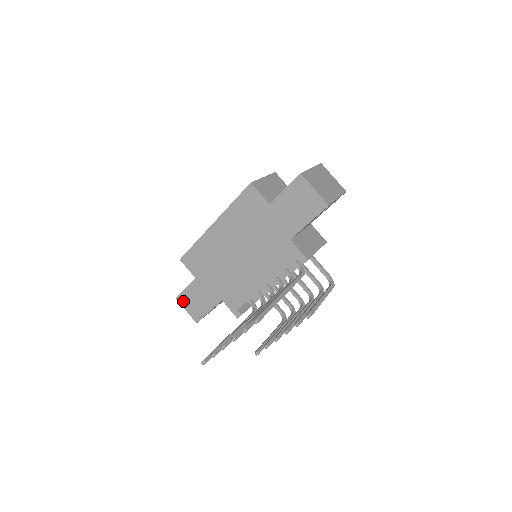
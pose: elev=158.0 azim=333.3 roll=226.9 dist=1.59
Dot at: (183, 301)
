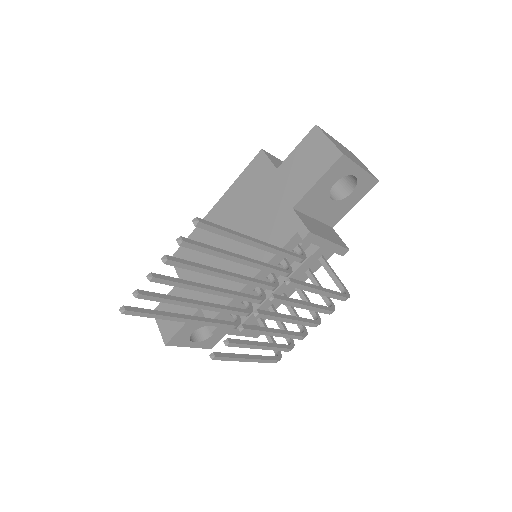
Dot at: occluded
